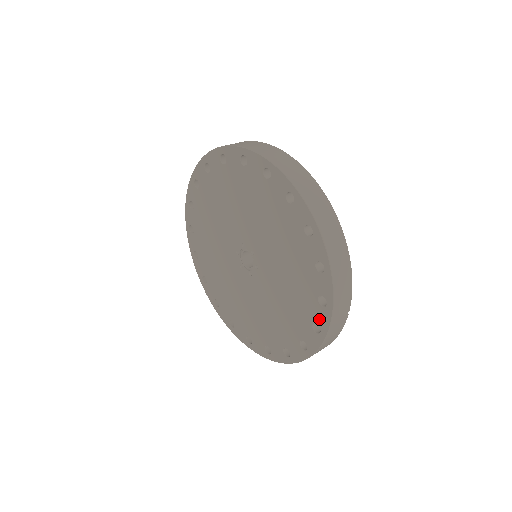
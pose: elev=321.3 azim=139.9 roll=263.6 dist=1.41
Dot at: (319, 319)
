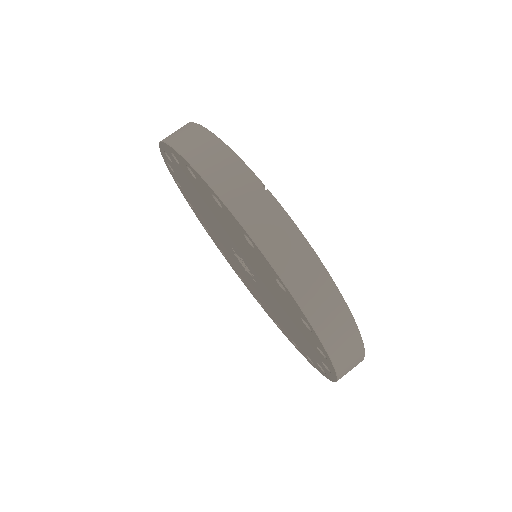
Dot at: (236, 225)
